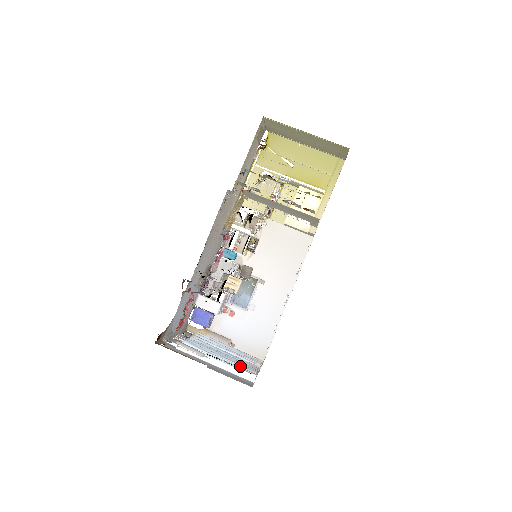
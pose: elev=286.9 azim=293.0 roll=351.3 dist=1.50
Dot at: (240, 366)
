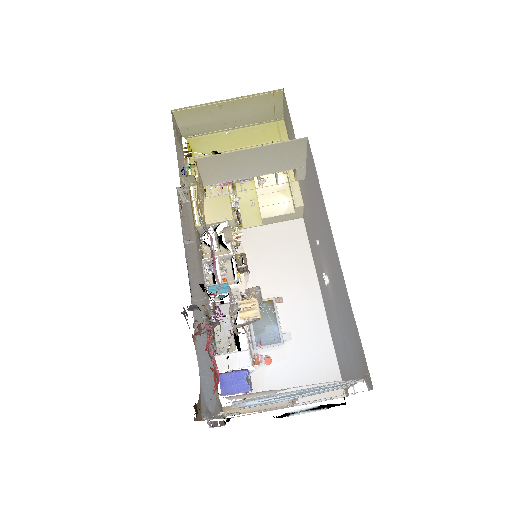
Dot at: (332, 385)
